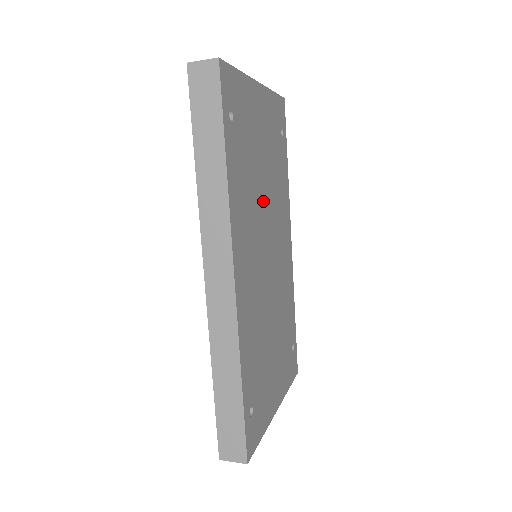
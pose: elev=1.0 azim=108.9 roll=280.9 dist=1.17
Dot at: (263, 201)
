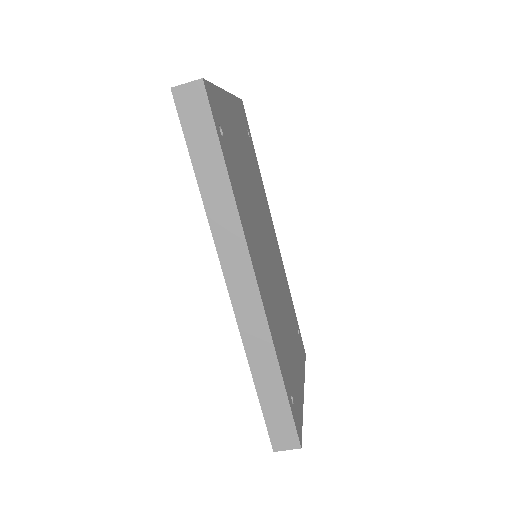
Dot at: (254, 203)
